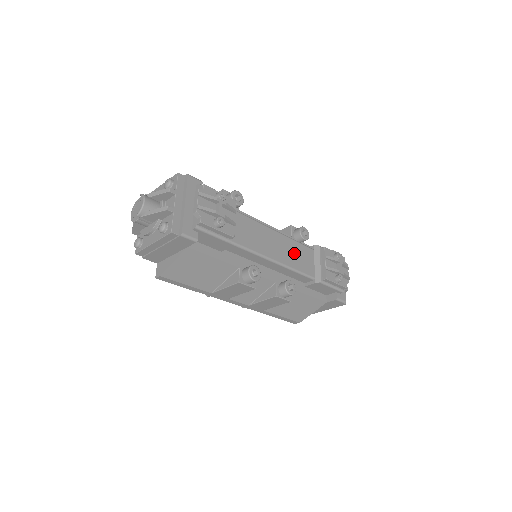
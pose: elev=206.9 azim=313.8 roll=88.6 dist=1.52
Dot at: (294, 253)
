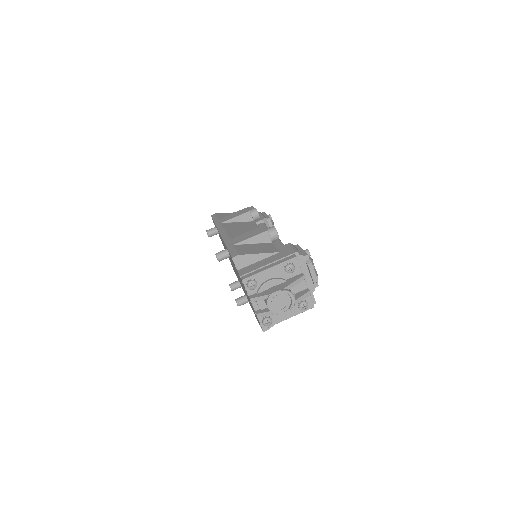
Dot at: occluded
